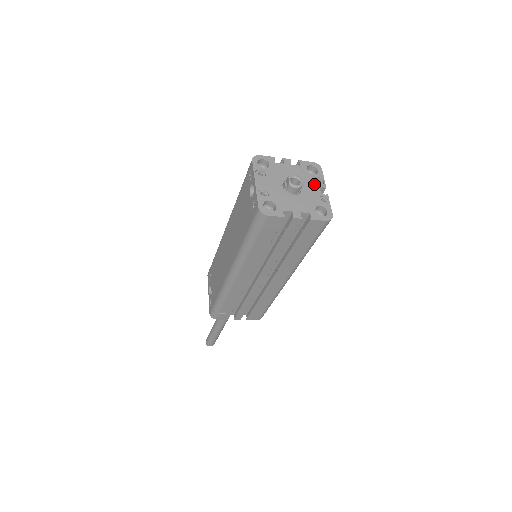
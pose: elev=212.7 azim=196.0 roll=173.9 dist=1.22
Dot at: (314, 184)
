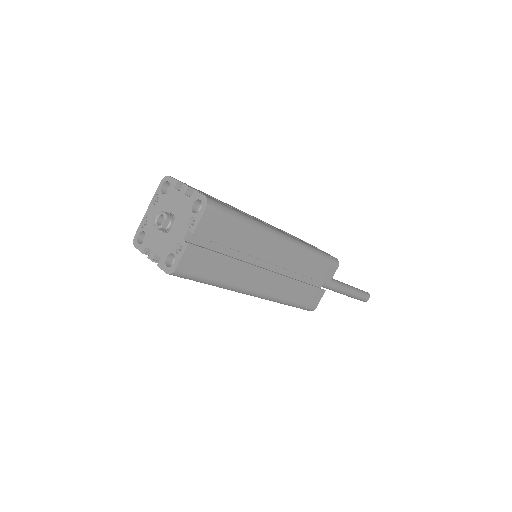
Dot at: (186, 225)
